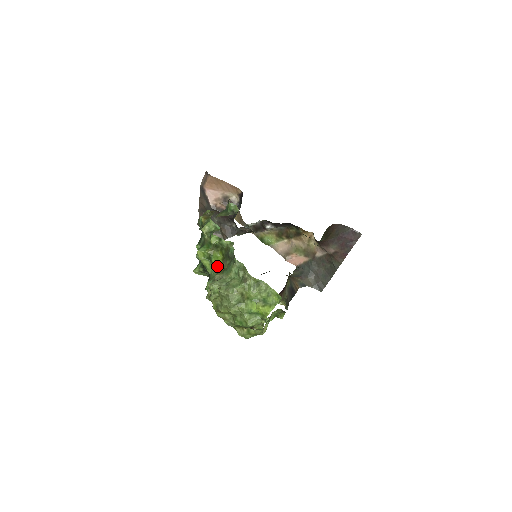
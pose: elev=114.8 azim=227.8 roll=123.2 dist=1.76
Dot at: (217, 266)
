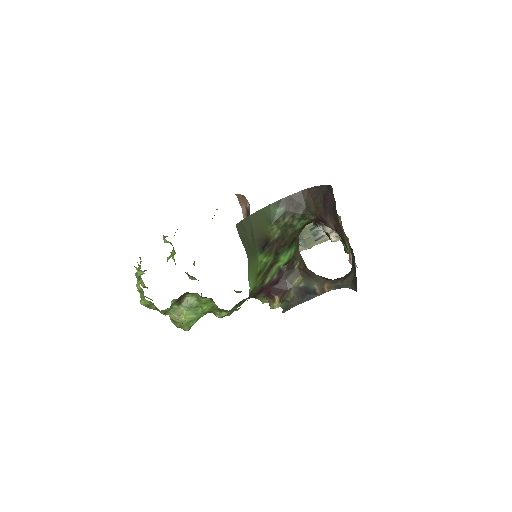
Dot at: occluded
